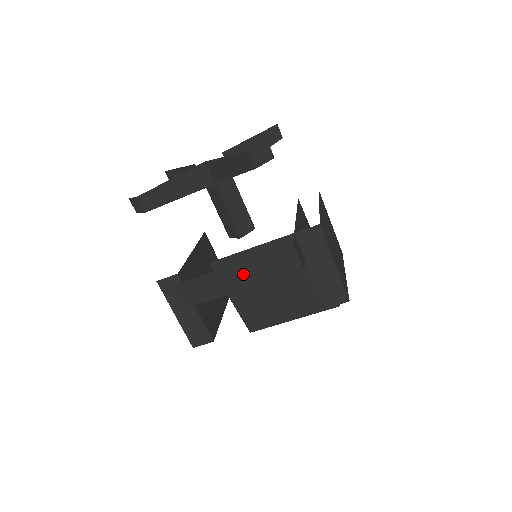
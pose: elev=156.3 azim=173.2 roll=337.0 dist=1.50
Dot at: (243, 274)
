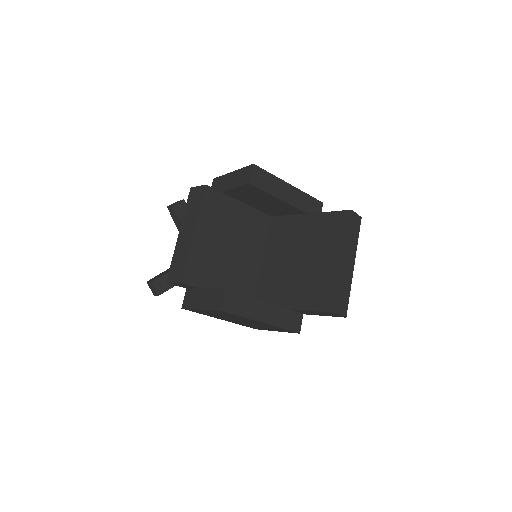
Dot at: (187, 227)
